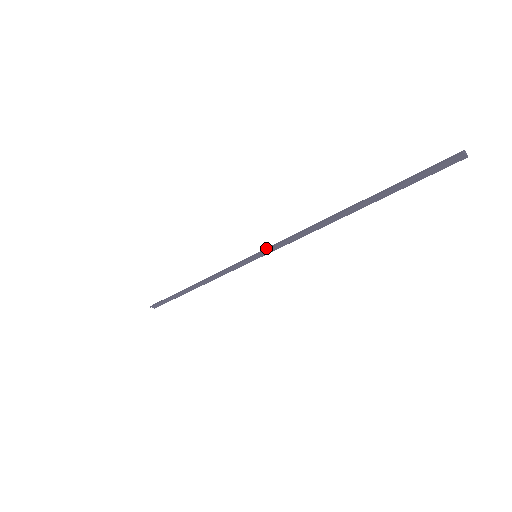
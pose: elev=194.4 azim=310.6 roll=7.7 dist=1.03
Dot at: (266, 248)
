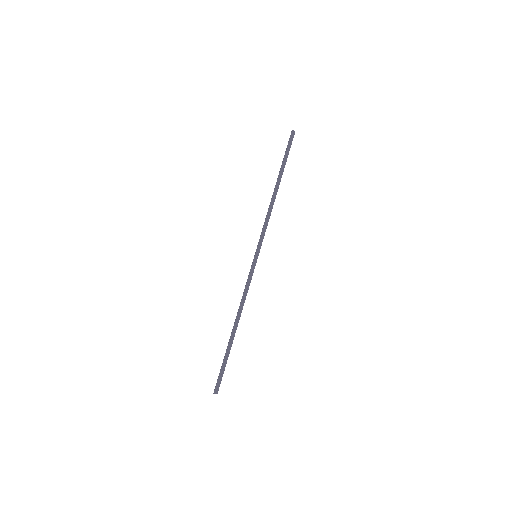
Dot at: occluded
